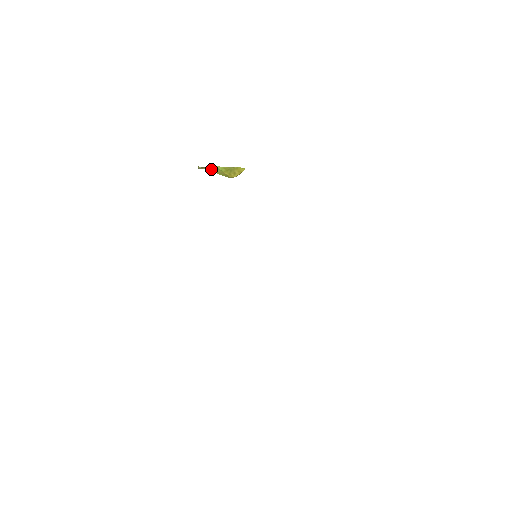
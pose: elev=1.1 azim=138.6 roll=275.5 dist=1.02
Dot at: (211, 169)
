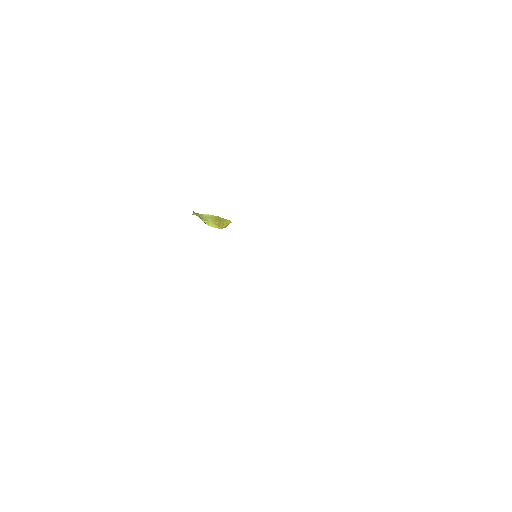
Dot at: (203, 217)
